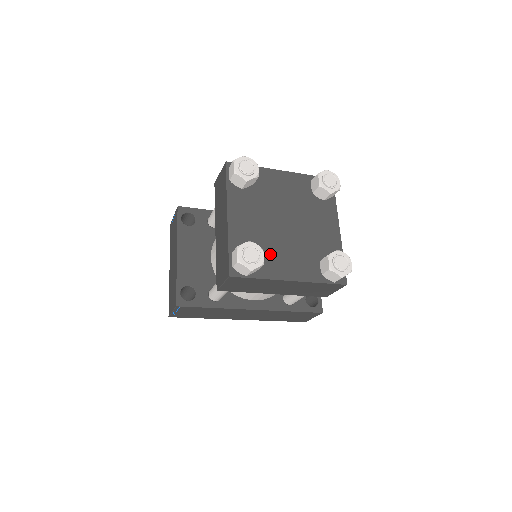
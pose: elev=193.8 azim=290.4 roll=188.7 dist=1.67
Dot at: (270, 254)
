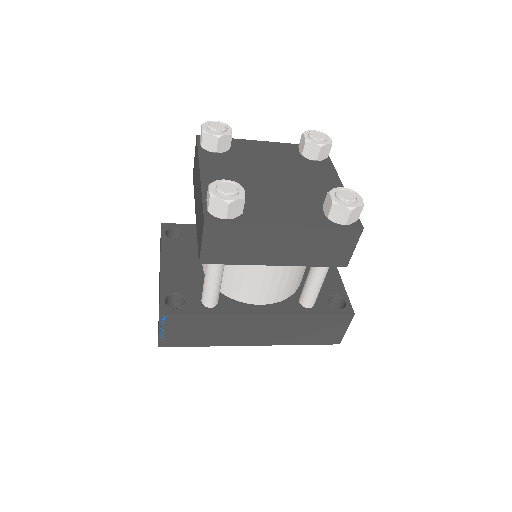
Dot at: (256, 202)
